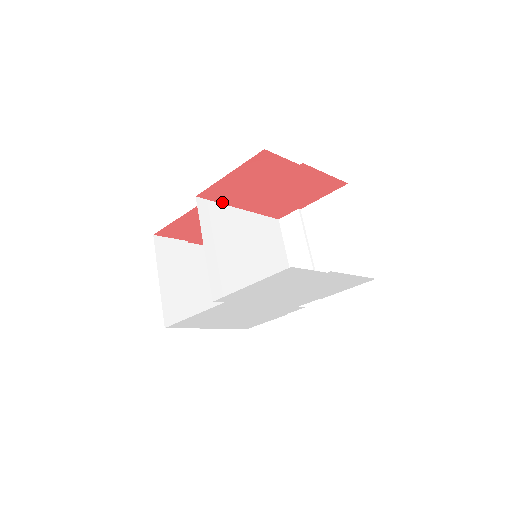
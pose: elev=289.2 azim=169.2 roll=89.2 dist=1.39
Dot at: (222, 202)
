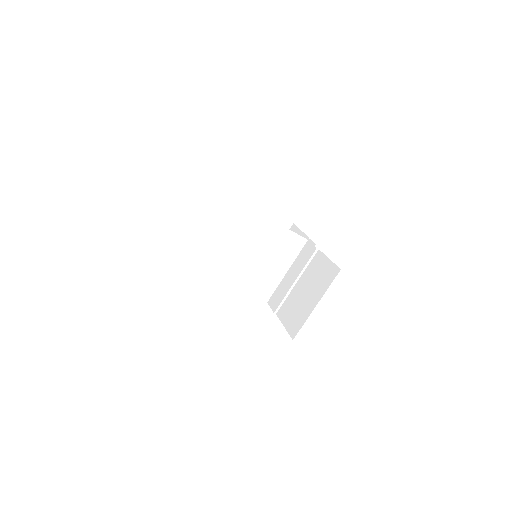
Dot at: occluded
